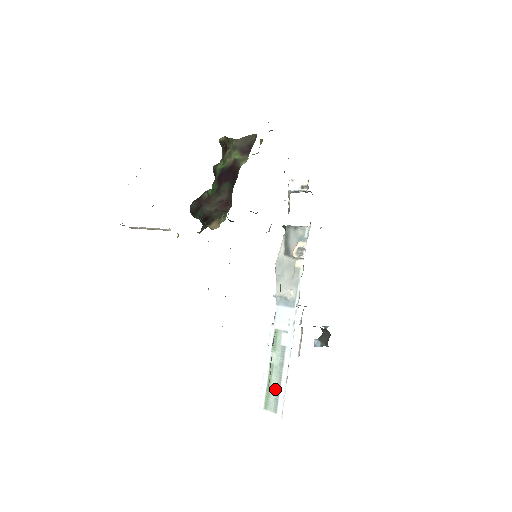
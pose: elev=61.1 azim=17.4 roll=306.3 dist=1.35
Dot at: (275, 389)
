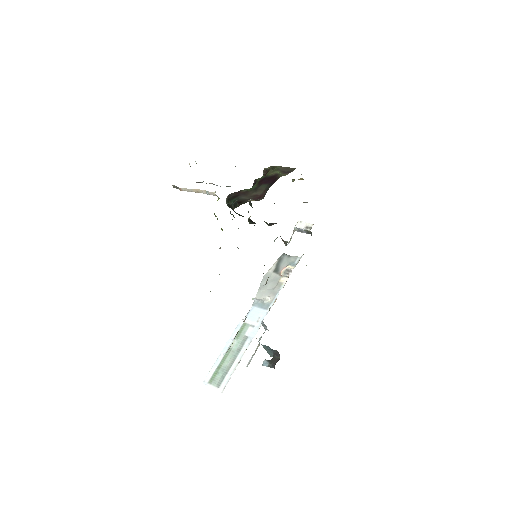
Dot at: (225, 368)
